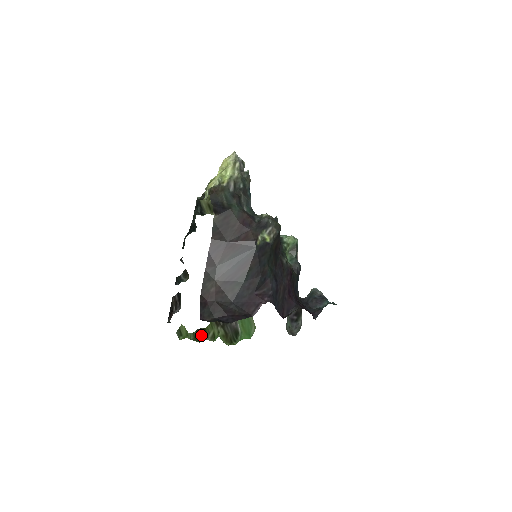
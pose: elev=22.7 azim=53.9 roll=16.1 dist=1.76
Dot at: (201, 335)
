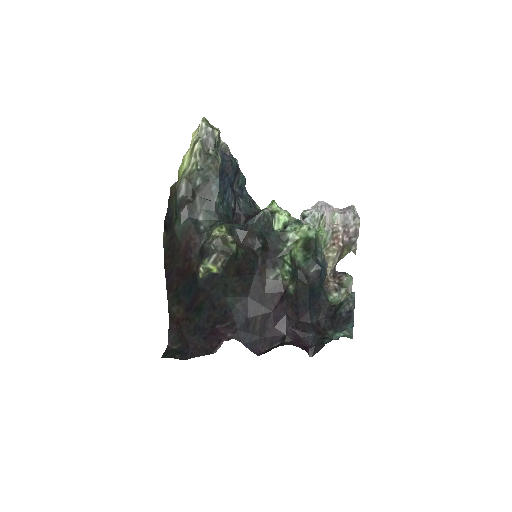
Dot at: occluded
